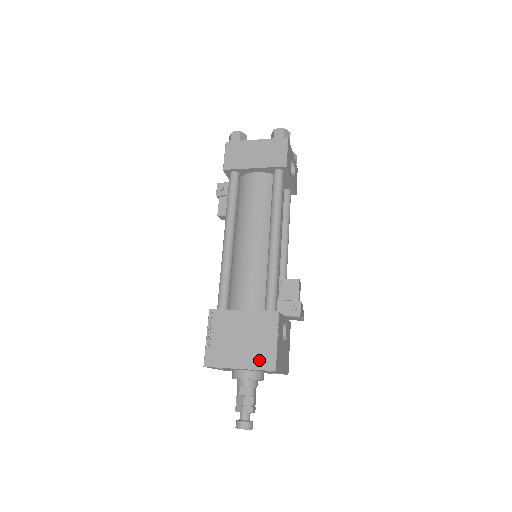
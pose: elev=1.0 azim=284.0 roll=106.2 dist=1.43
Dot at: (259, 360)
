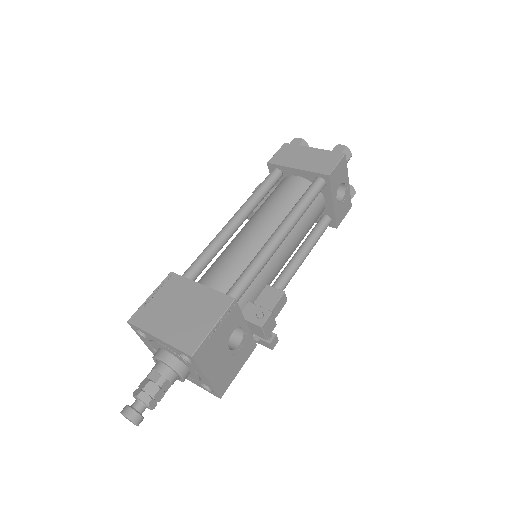
Dot at: (183, 338)
